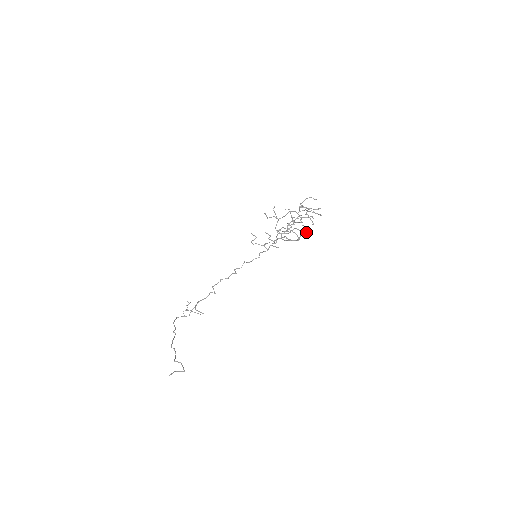
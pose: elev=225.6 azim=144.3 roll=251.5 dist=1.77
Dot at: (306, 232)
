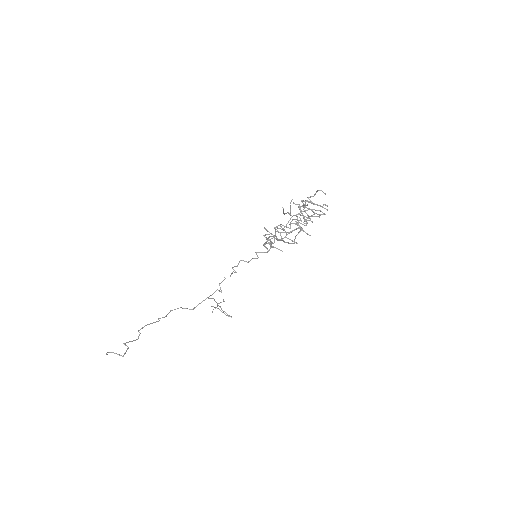
Dot at: occluded
